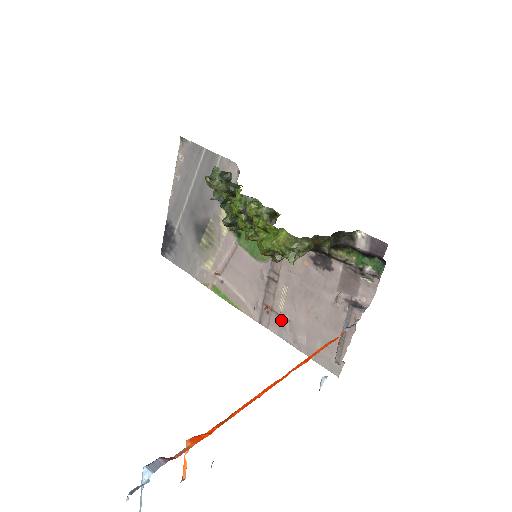
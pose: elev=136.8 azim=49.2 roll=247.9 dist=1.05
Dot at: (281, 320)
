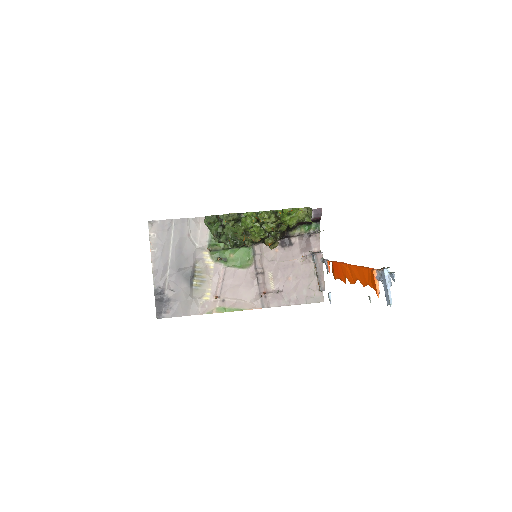
Dot at: (277, 295)
